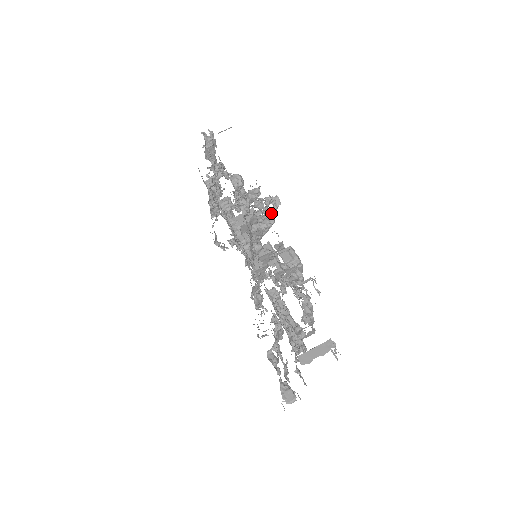
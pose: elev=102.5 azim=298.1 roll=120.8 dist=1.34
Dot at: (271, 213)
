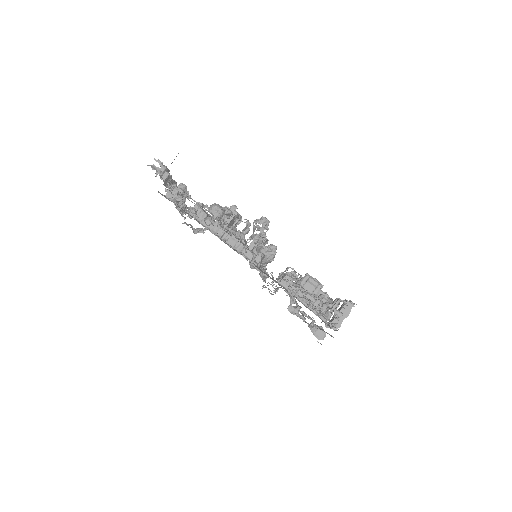
Dot at: occluded
